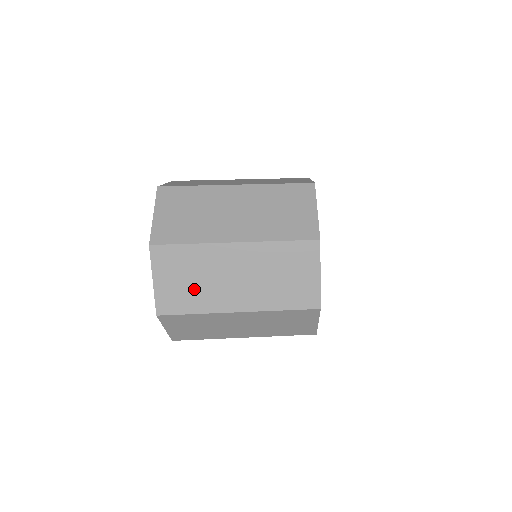
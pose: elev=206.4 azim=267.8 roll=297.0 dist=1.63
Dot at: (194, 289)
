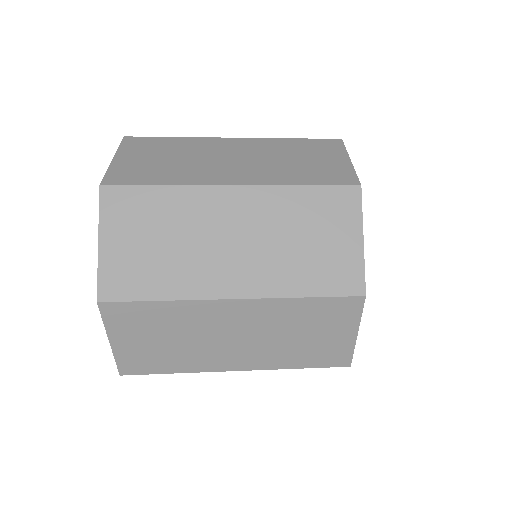
Dot at: occluded
